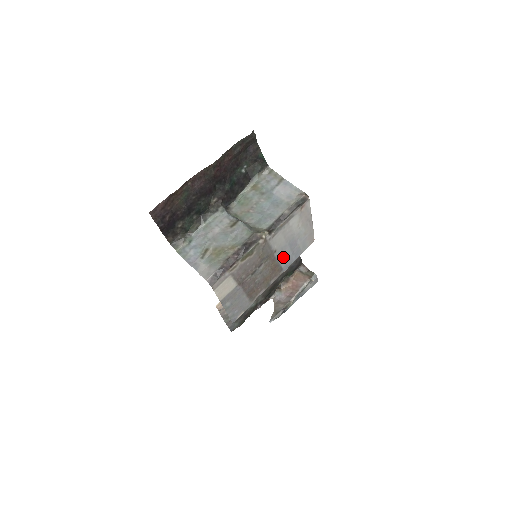
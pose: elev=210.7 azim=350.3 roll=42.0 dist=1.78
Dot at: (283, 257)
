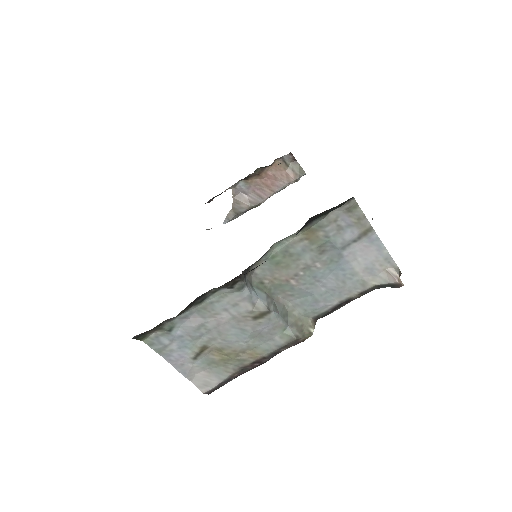
Dot at: occluded
